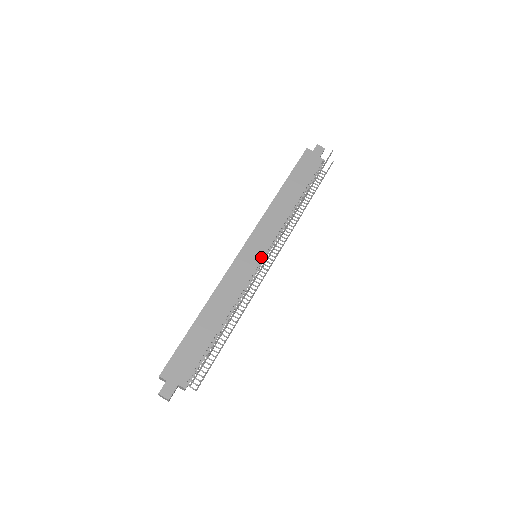
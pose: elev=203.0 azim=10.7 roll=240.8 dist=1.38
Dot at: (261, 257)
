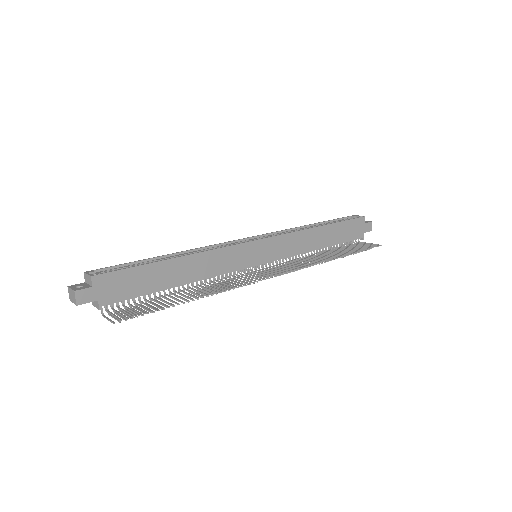
Dot at: (260, 263)
